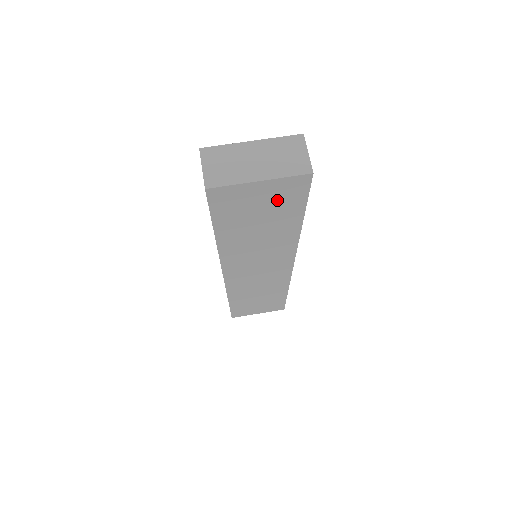
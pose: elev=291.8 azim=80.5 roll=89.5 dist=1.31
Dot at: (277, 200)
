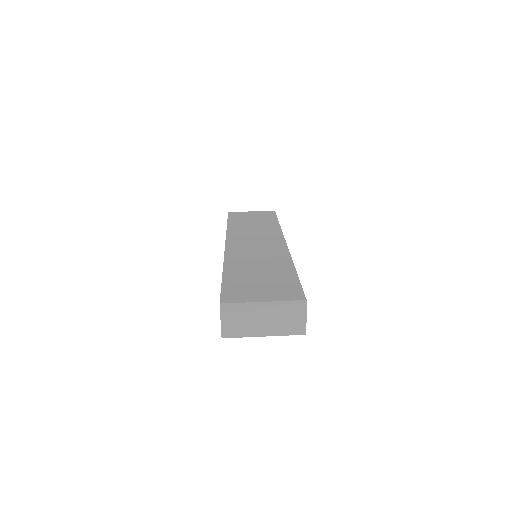
Dot at: occluded
